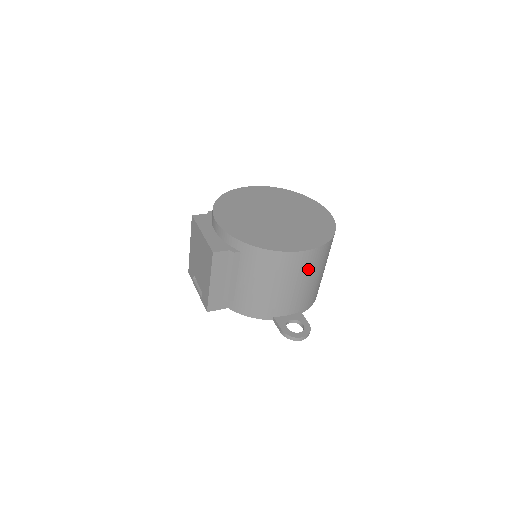
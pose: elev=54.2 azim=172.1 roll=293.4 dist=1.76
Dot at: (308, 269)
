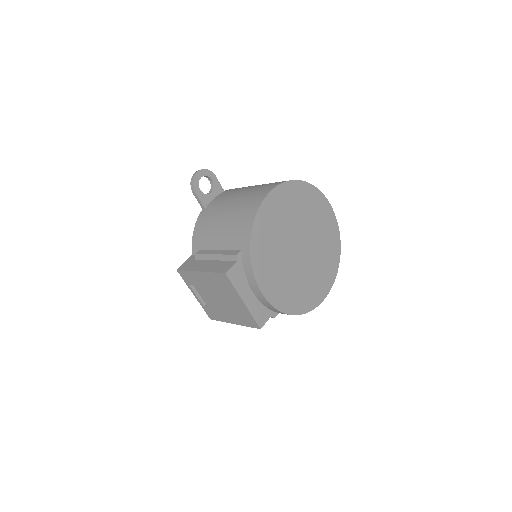
Dot at: occluded
